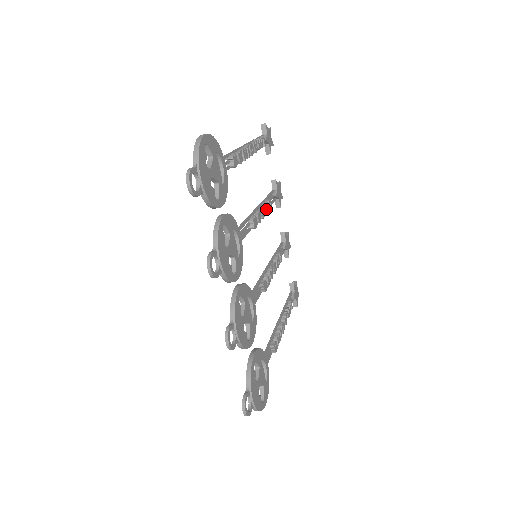
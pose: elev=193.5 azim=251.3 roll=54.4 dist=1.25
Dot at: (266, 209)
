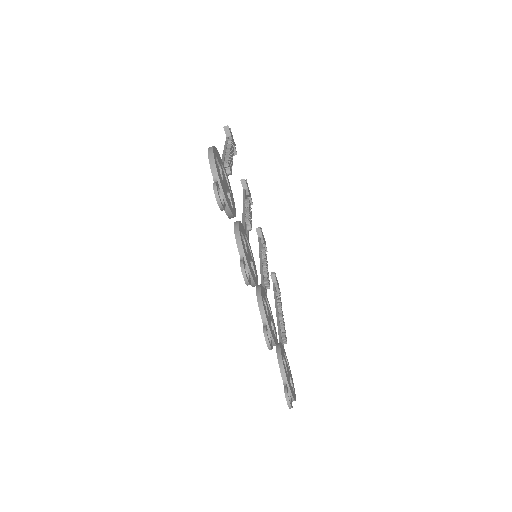
Dot at: (250, 209)
